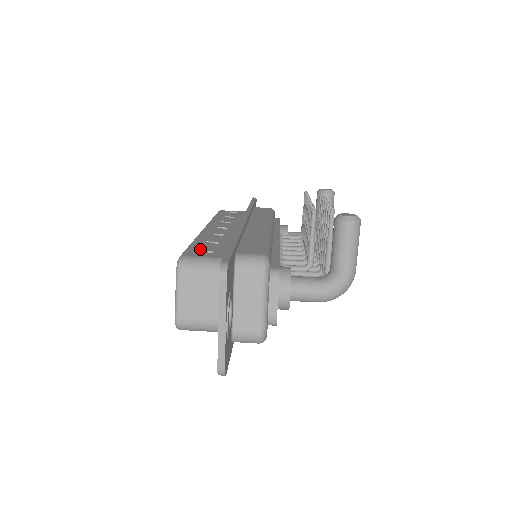
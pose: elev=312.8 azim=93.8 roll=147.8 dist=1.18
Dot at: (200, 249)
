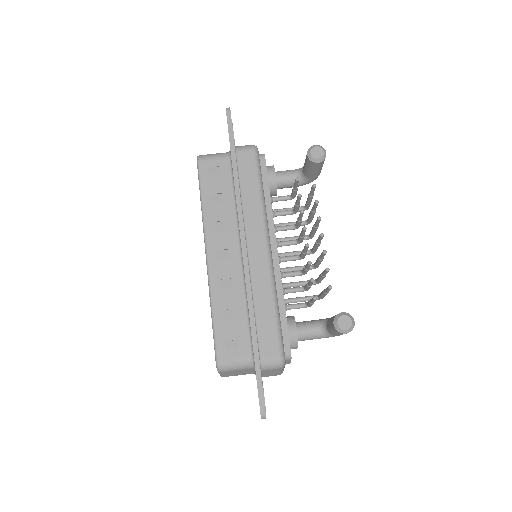
Dot at: (226, 338)
